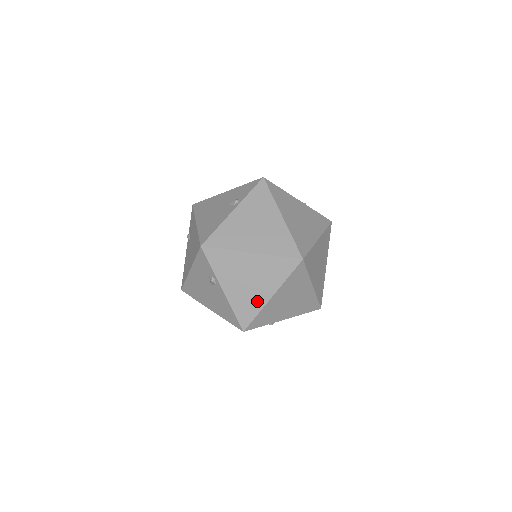
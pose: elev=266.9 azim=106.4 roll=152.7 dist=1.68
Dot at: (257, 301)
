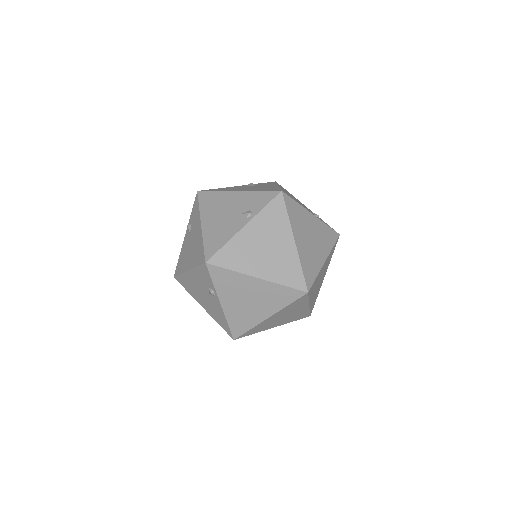
Dot at: (302, 312)
